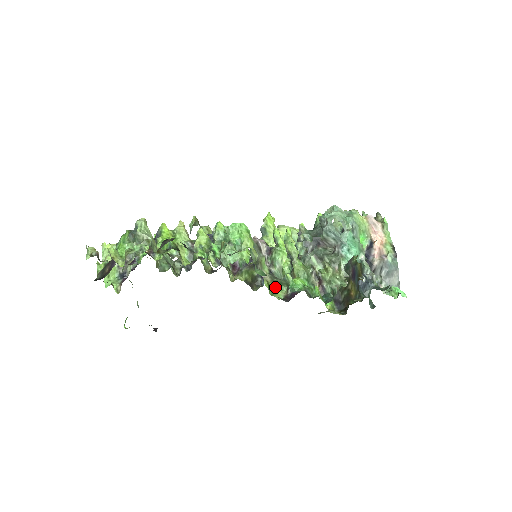
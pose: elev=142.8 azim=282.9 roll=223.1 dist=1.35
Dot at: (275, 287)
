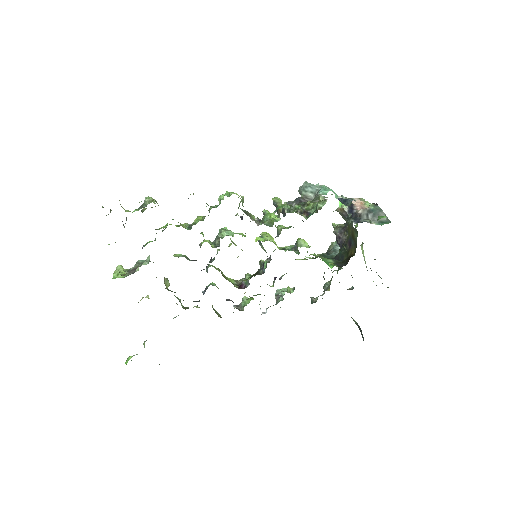
Dot at: occluded
